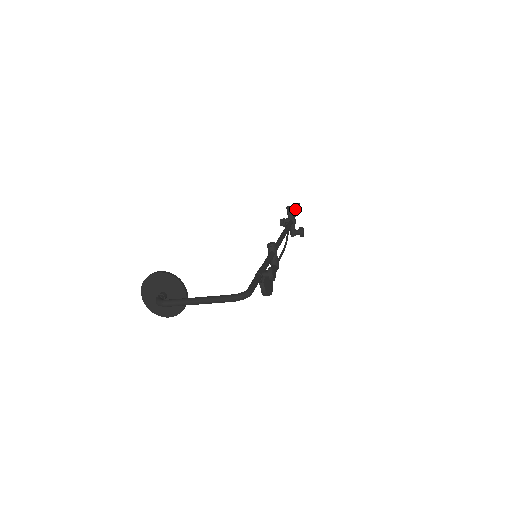
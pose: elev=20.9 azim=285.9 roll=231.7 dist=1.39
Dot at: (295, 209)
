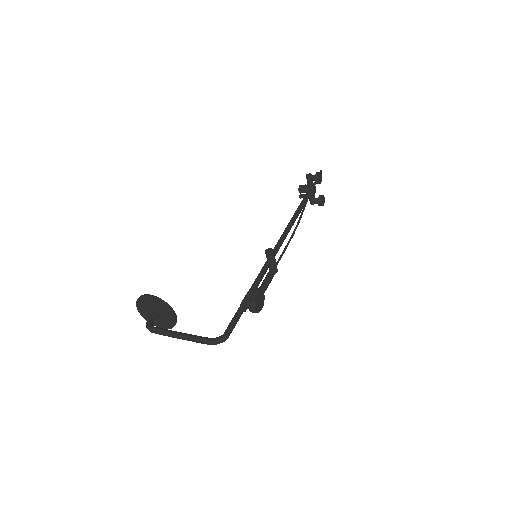
Dot at: (315, 179)
